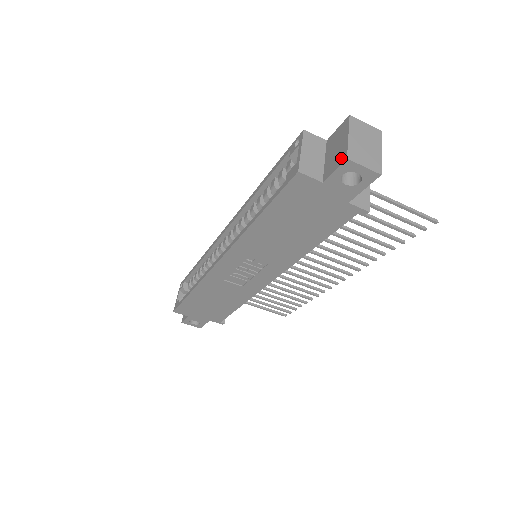
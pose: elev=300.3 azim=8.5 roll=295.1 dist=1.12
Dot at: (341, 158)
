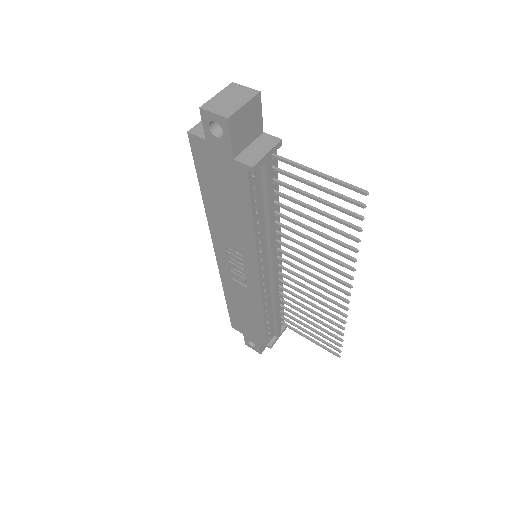
Dot at: occluded
